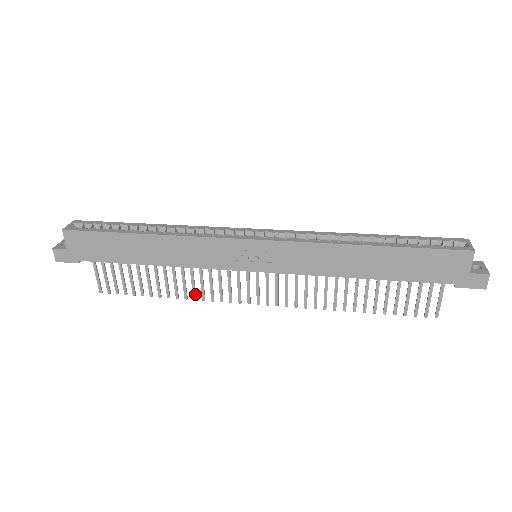
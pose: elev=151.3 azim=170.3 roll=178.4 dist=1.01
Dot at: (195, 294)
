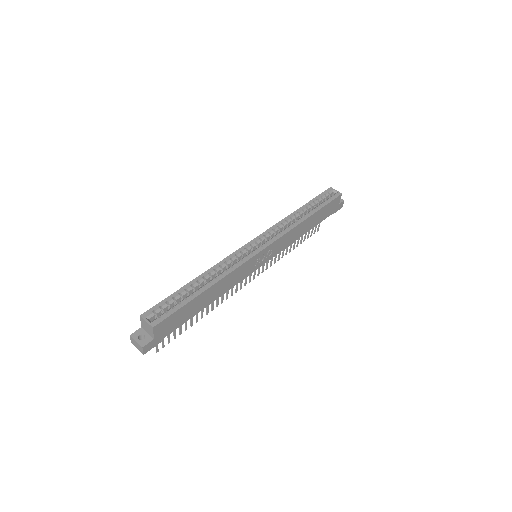
Dot at: (218, 303)
